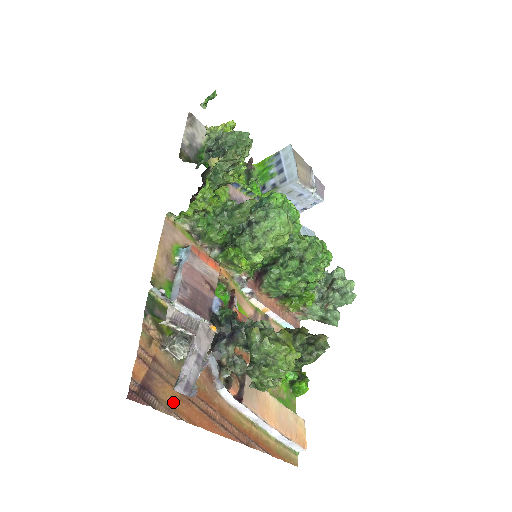
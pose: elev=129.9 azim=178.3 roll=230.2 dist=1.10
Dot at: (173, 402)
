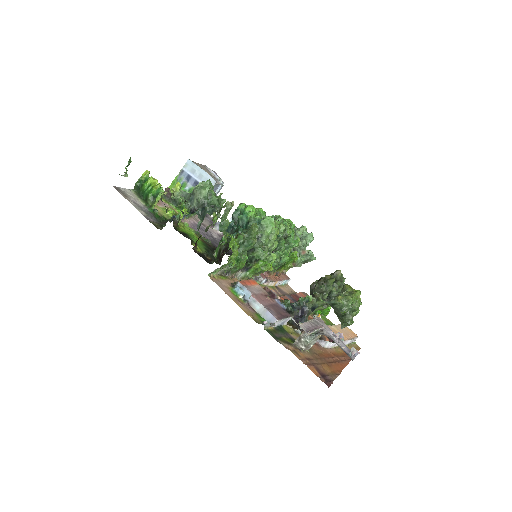
Dot at: (330, 370)
